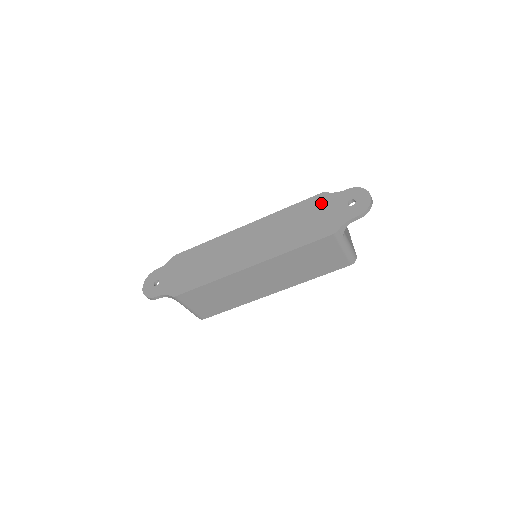
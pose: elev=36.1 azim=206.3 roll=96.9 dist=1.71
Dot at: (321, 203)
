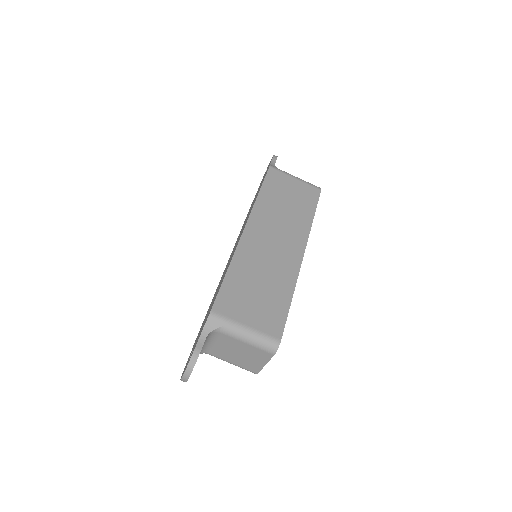
Dot at: occluded
